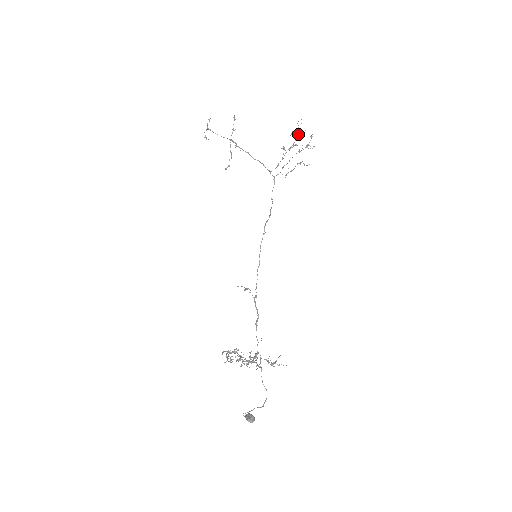
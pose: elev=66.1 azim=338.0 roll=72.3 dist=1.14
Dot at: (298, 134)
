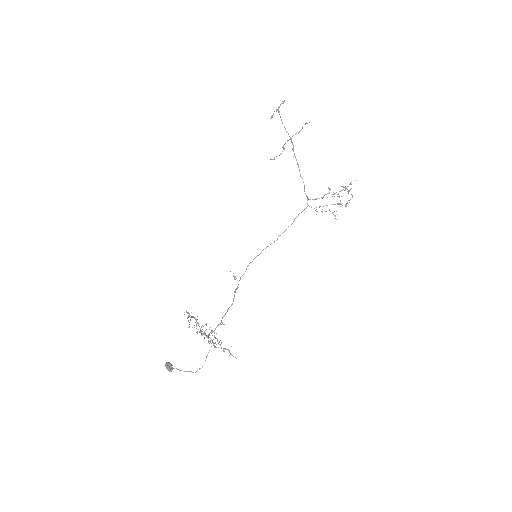
Dot at: occluded
